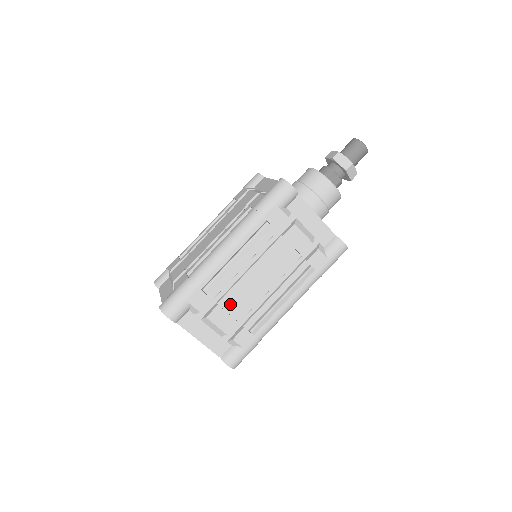
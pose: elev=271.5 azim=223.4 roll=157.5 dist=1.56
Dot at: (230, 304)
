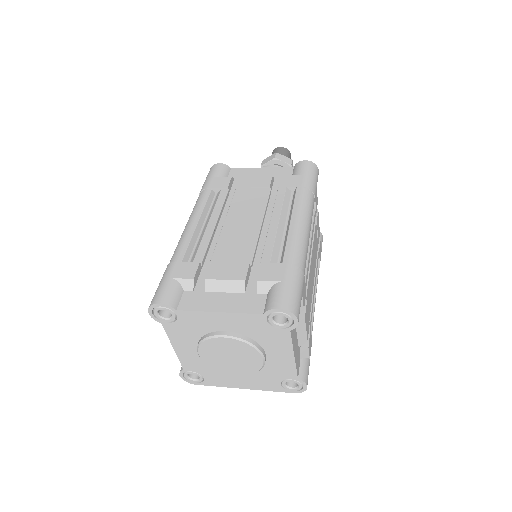
Dot at: (226, 255)
